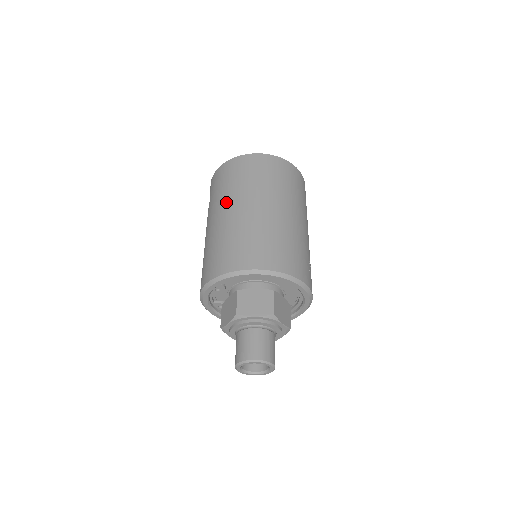
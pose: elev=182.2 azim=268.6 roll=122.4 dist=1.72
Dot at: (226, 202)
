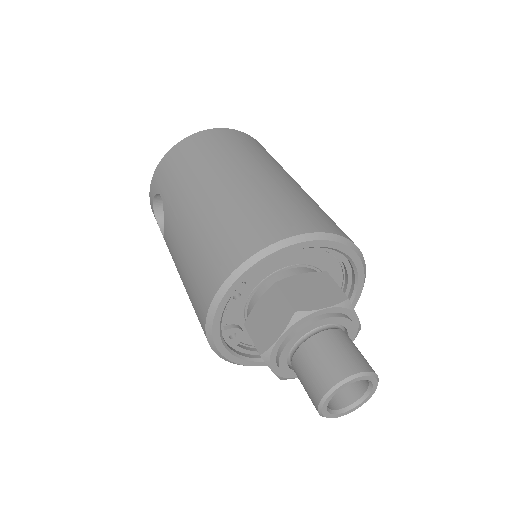
Dot at: (203, 179)
